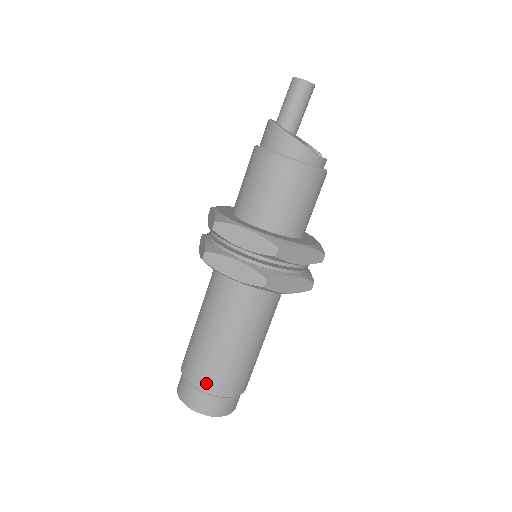
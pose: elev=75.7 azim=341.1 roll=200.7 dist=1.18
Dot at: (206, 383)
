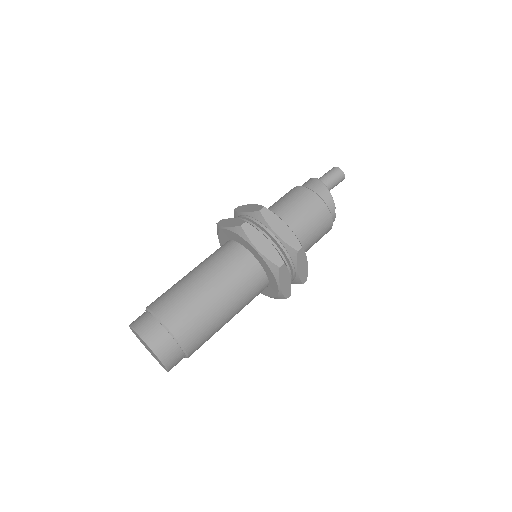
Dot at: (178, 325)
